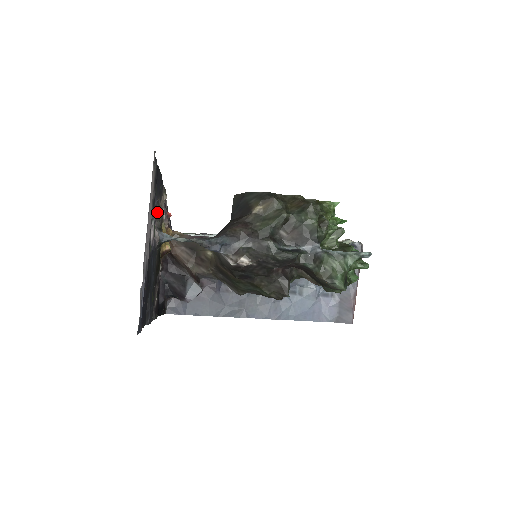
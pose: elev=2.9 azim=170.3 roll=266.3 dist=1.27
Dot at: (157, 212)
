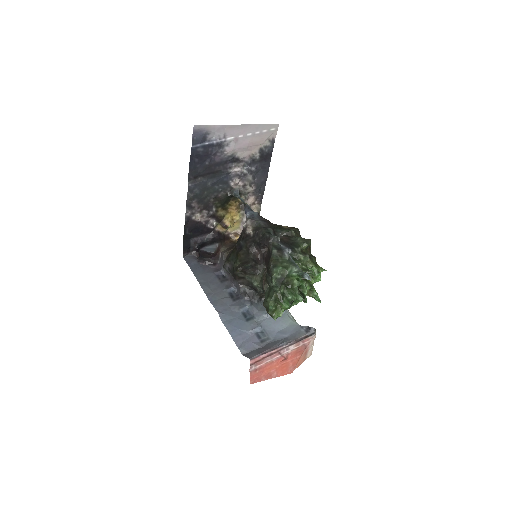
Dot at: (249, 174)
